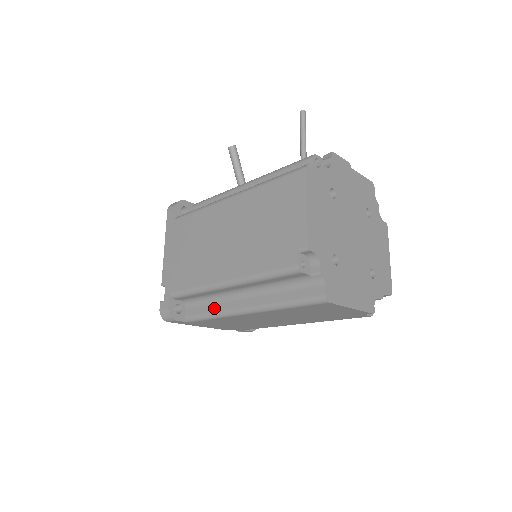
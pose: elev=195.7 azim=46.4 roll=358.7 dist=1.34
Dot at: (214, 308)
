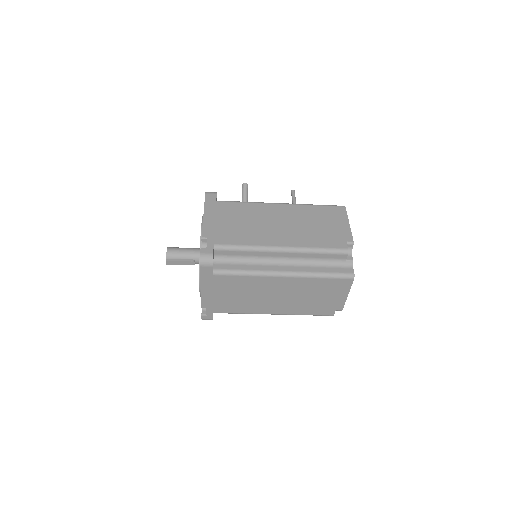
Dot at: (250, 267)
